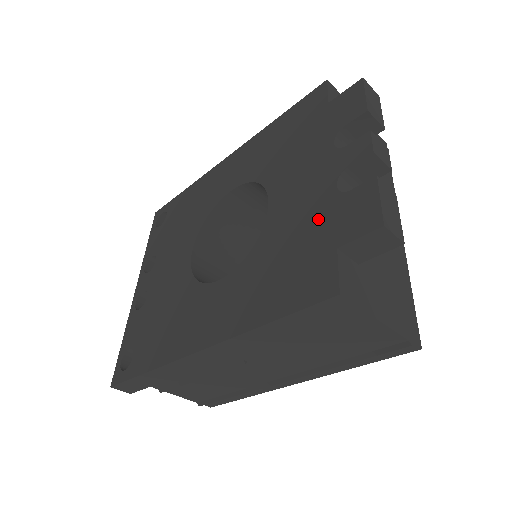
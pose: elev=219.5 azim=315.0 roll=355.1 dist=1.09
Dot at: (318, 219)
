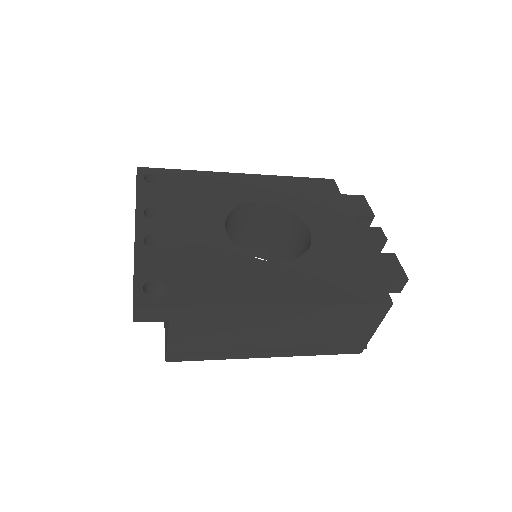
Dot at: (361, 258)
